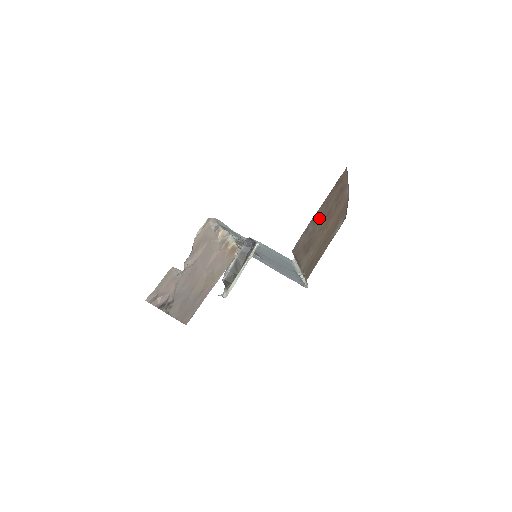
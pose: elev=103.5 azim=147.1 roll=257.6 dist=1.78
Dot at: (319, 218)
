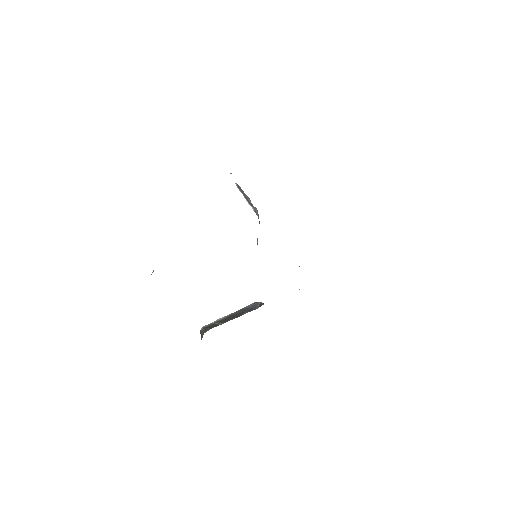
Dot at: occluded
